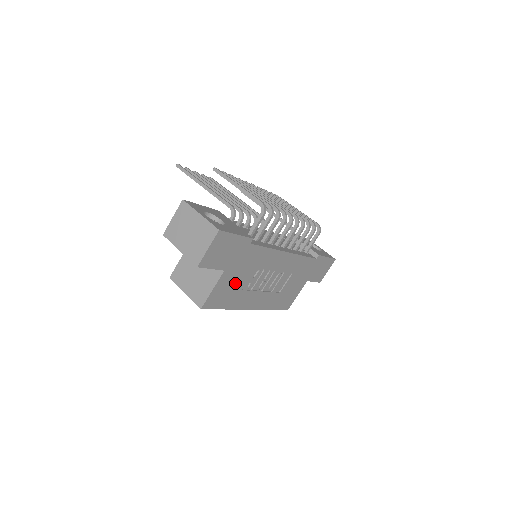
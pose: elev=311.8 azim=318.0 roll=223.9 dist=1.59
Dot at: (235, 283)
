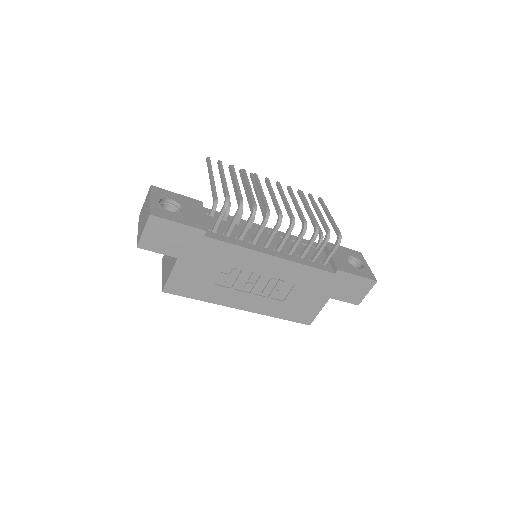
Dot at: (201, 275)
